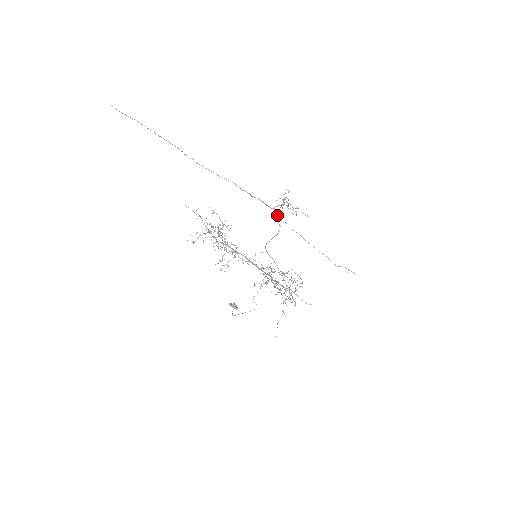
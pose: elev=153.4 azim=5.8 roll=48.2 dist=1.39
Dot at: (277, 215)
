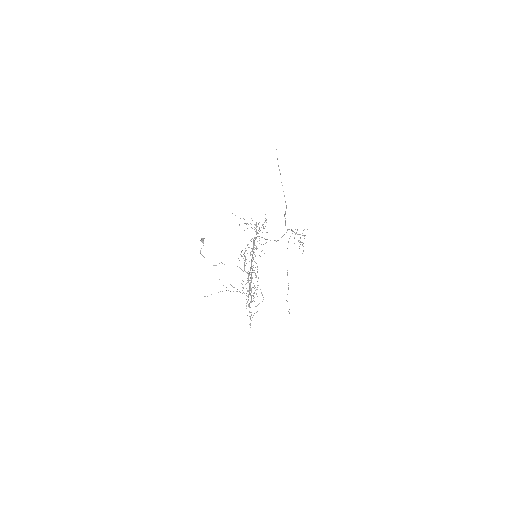
Dot at: occluded
